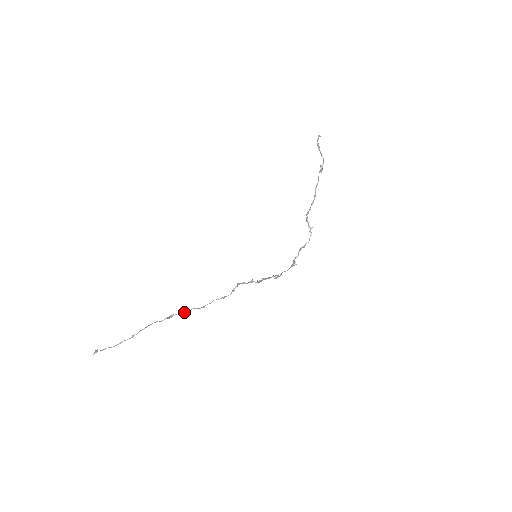
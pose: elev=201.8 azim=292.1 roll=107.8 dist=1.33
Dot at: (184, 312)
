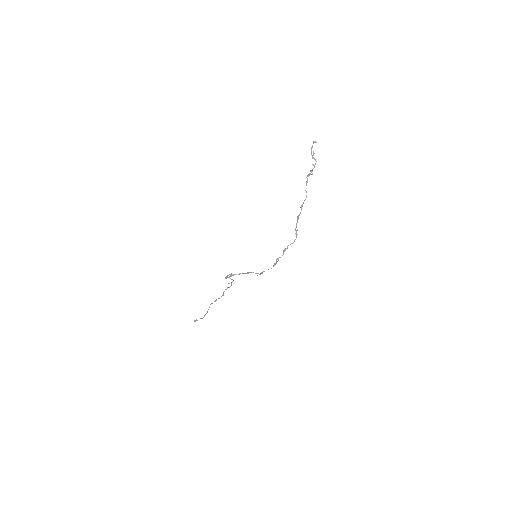
Dot at: occluded
